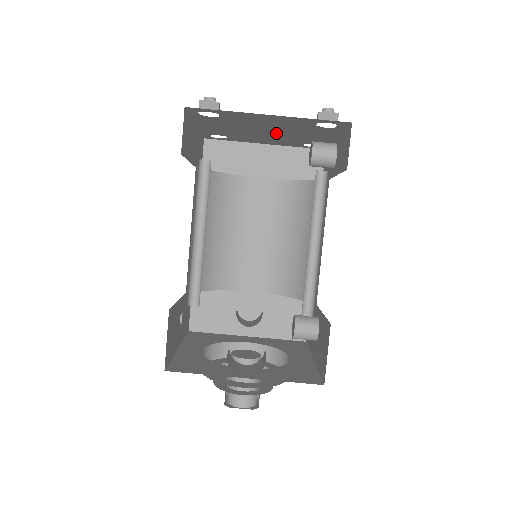
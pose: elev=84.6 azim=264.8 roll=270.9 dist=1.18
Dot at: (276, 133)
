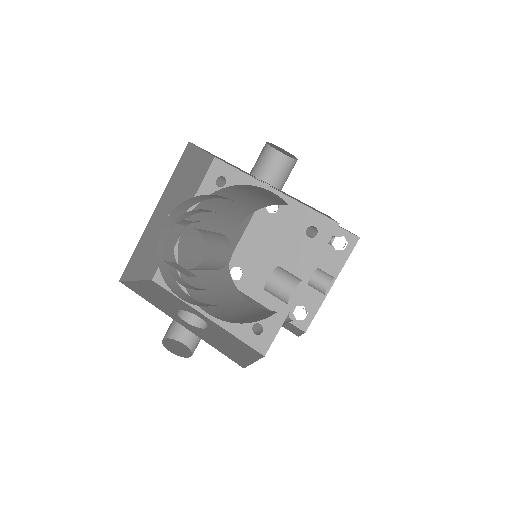
Dot at: (291, 265)
